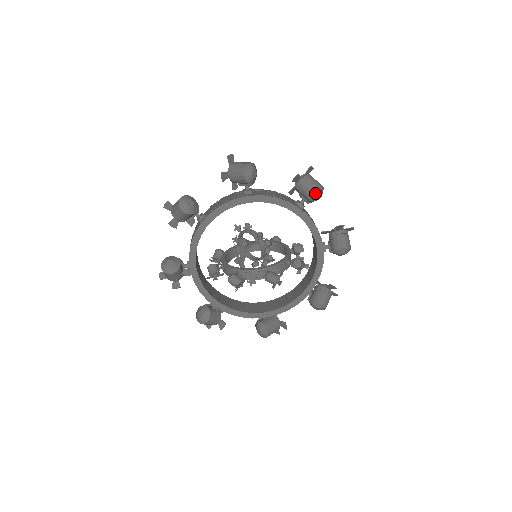
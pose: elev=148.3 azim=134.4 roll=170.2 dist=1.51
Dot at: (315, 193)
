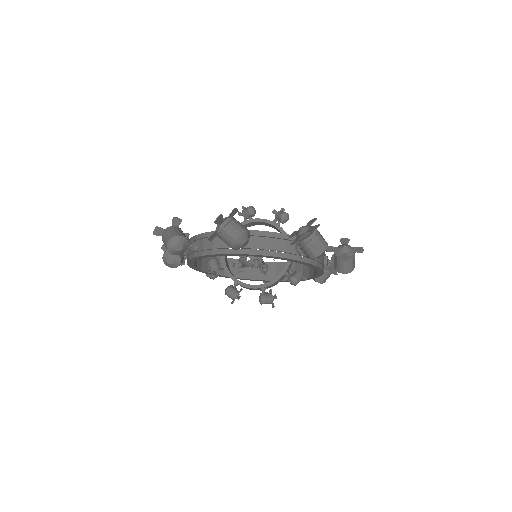
Dot at: occluded
